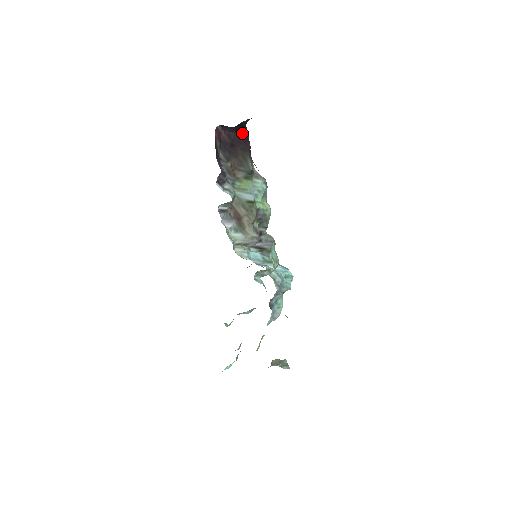
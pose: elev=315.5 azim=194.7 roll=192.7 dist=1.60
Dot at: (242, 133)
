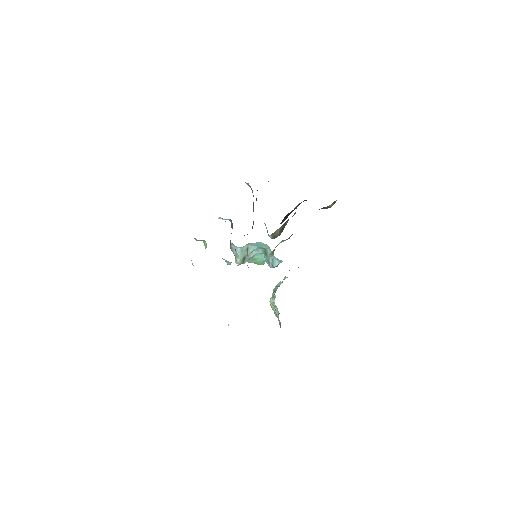
Dot at: occluded
